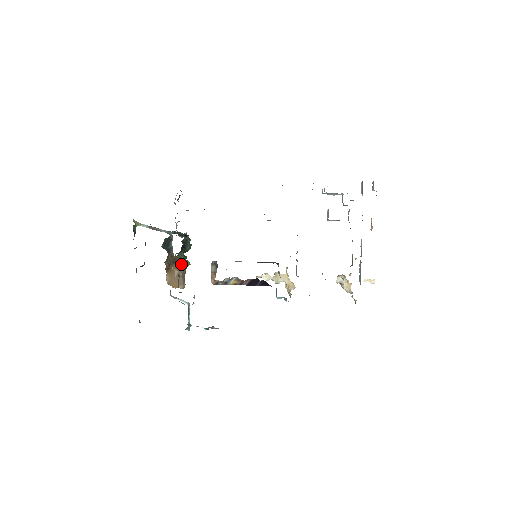
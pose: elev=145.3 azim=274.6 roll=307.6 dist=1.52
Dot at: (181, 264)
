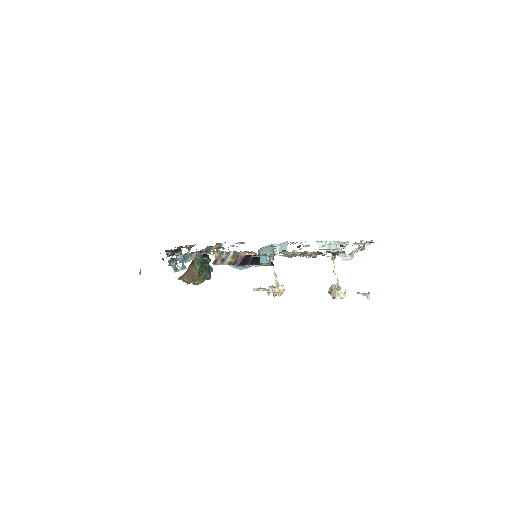
Dot at: occluded
